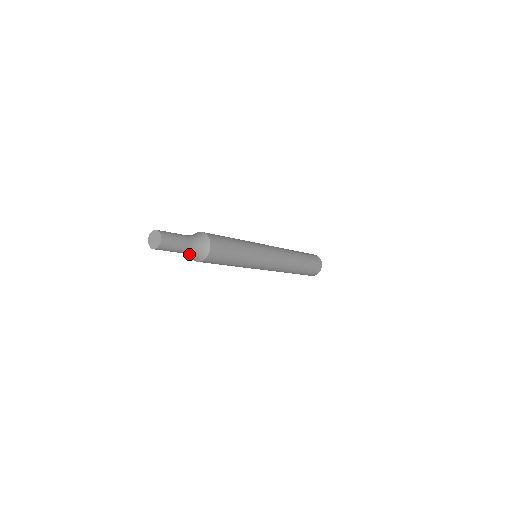
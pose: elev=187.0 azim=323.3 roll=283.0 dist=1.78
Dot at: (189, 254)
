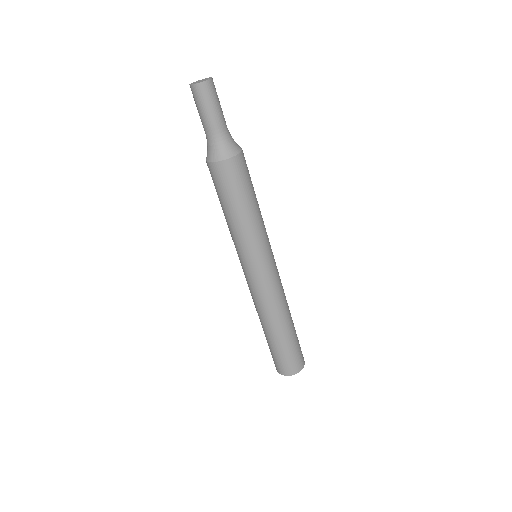
Dot at: (210, 141)
